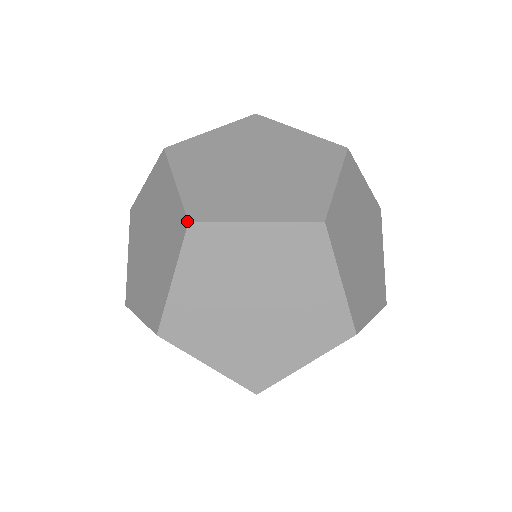
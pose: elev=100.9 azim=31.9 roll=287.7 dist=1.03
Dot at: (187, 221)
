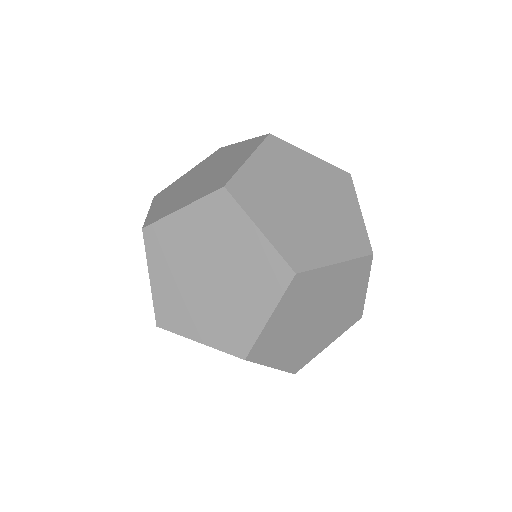
Dot at: (293, 273)
